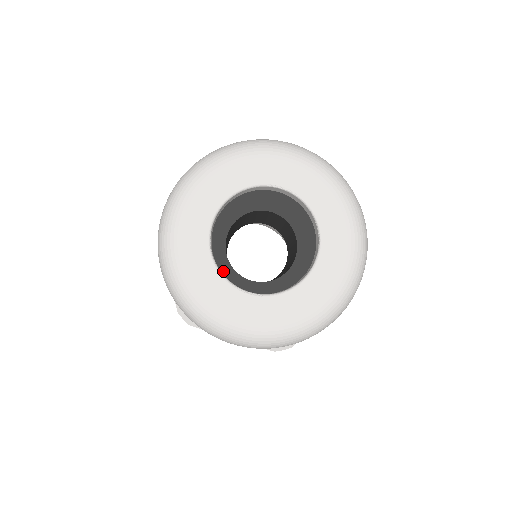
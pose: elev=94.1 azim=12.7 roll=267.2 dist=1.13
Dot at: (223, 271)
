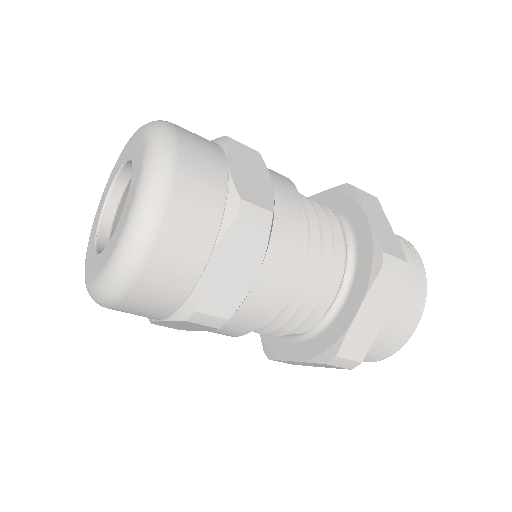
Dot at: occluded
